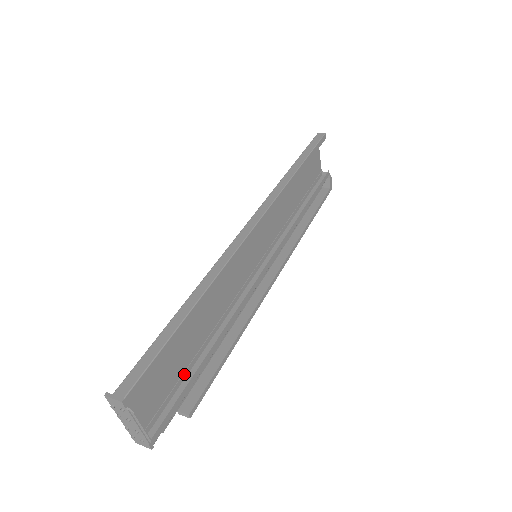
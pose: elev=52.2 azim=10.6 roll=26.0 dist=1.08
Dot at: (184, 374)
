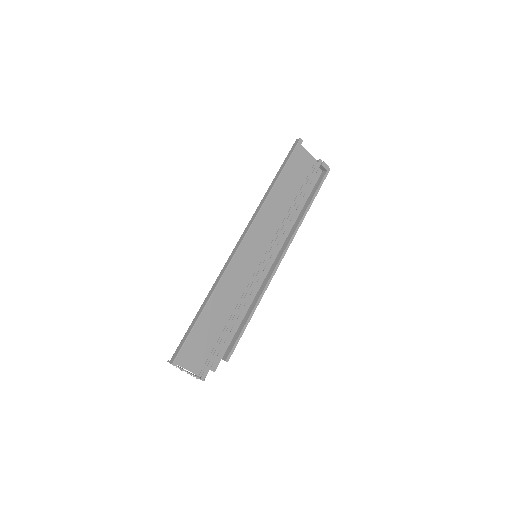
Dot at: (219, 340)
